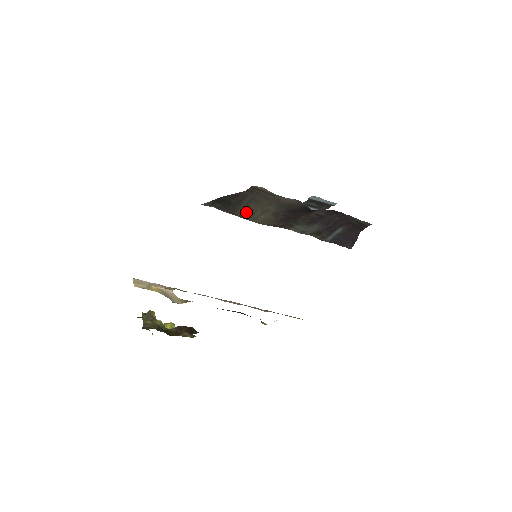
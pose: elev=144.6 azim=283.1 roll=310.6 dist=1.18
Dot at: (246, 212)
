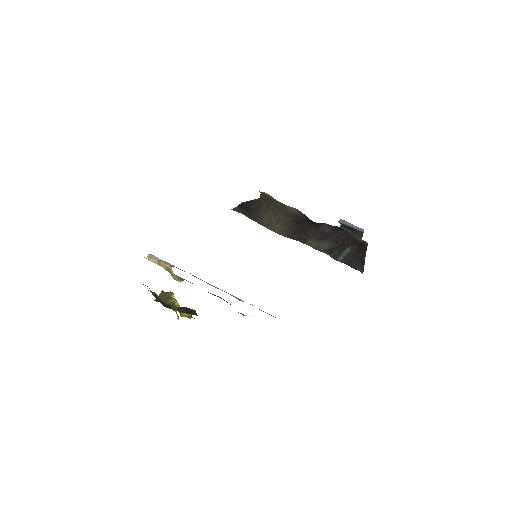
Dot at: (265, 220)
